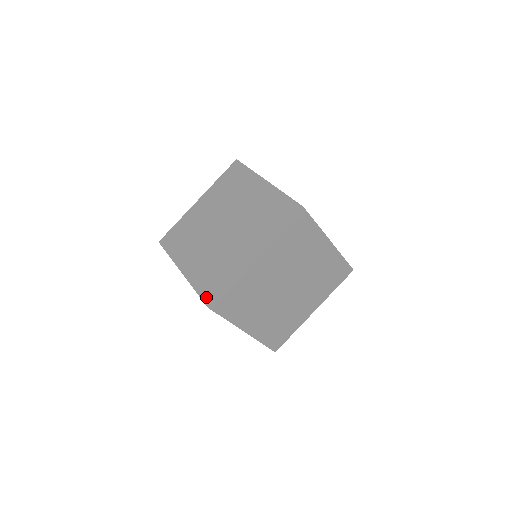
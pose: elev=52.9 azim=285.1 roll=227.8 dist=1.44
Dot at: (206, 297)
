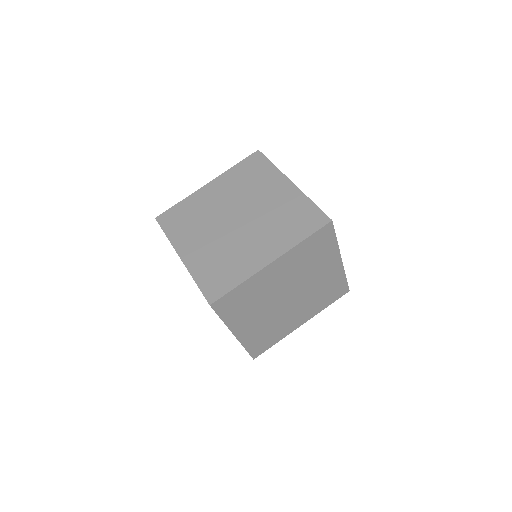
Dot at: (209, 293)
